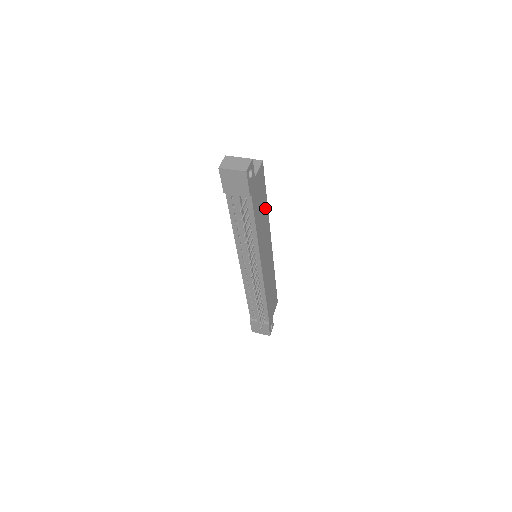
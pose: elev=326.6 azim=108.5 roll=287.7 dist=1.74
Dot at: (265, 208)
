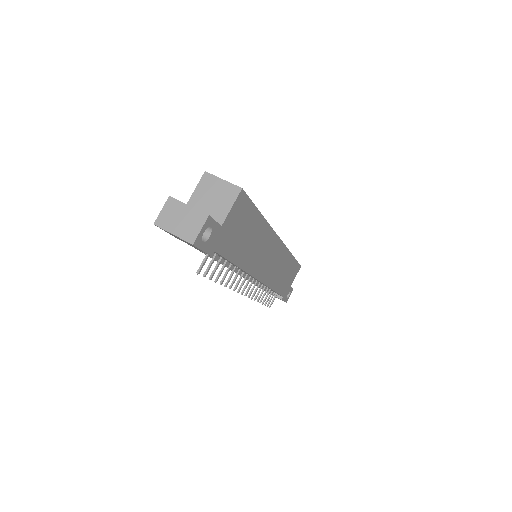
Dot at: (259, 225)
